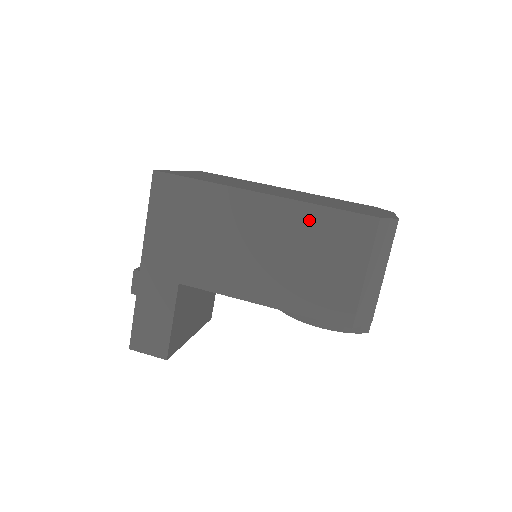
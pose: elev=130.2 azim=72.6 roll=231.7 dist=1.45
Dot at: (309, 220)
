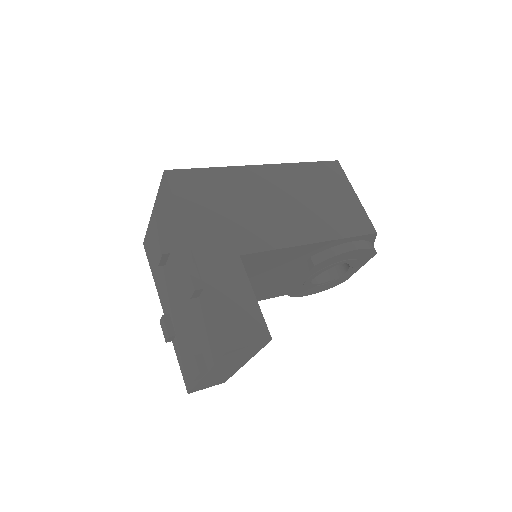
Dot at: (302, 173)
